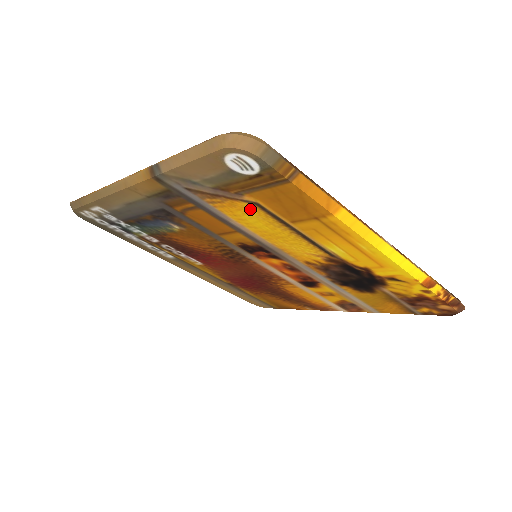
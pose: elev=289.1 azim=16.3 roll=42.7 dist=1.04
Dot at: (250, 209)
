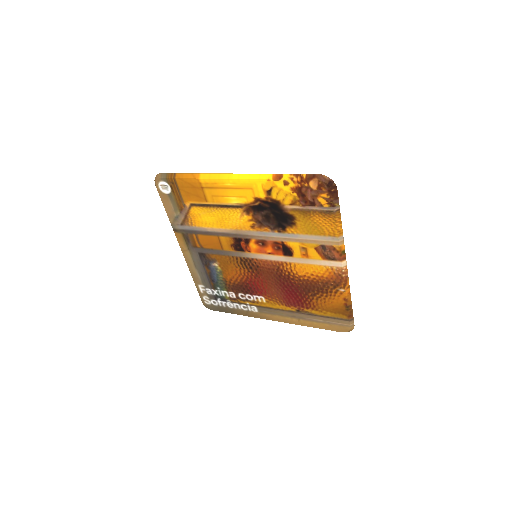
Dot at: (196, 211)
